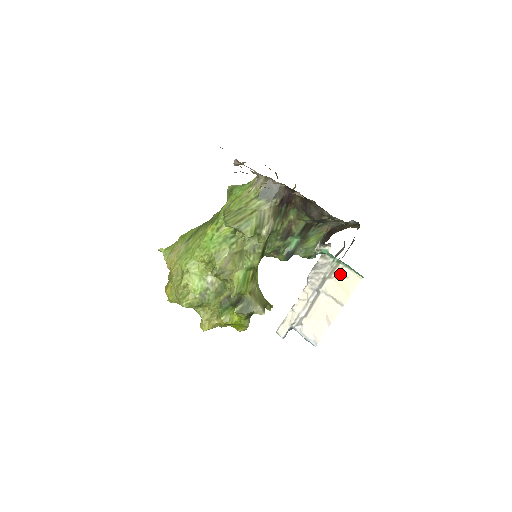
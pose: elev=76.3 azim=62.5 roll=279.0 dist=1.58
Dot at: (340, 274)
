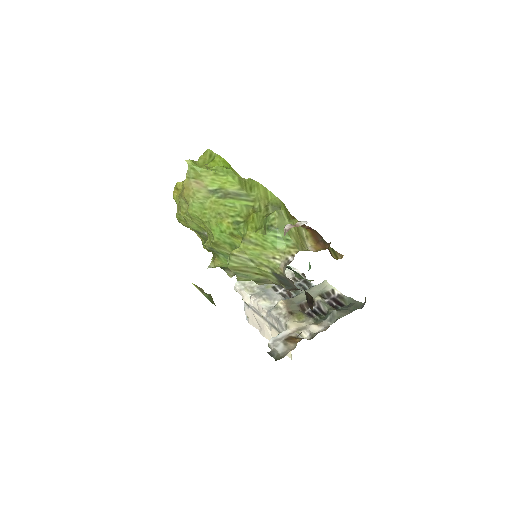
Dot at: occluded
